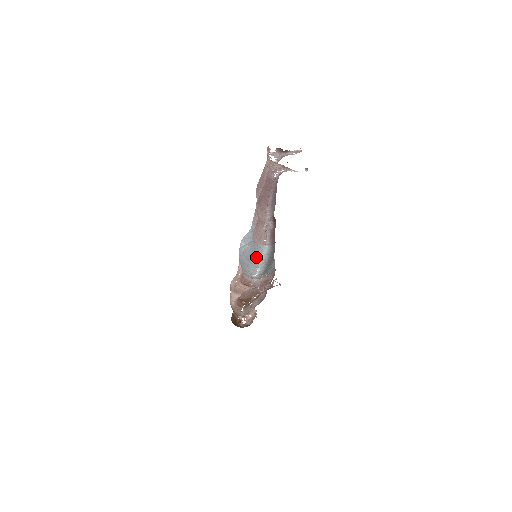
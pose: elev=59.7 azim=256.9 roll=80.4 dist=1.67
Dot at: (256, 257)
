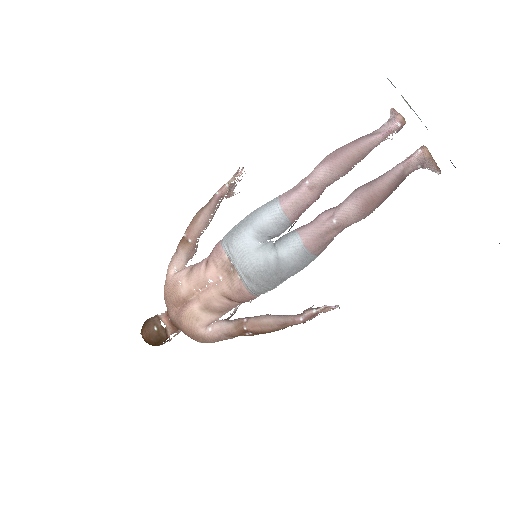
Dot at: (295, 271)
